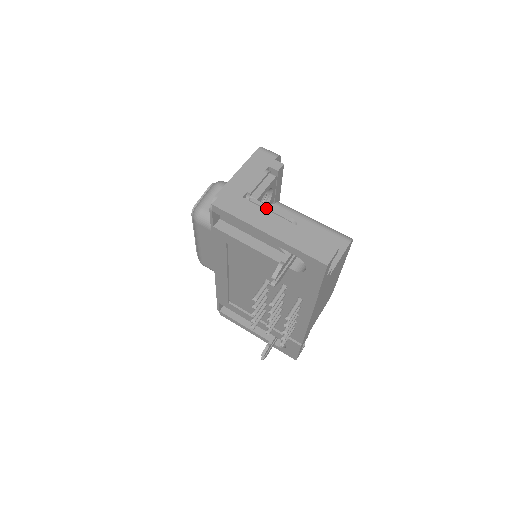
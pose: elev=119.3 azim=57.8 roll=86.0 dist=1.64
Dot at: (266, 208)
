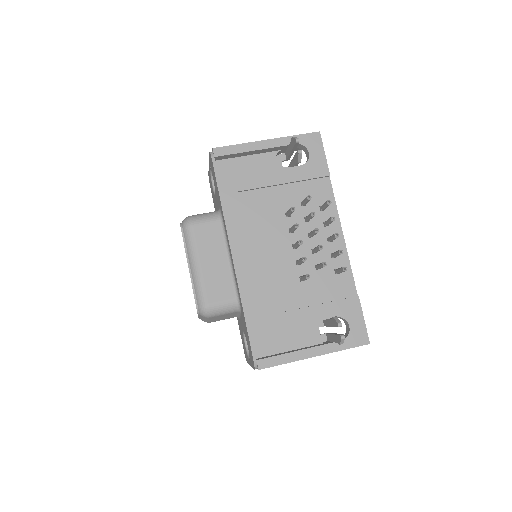
Dot at: occluded
